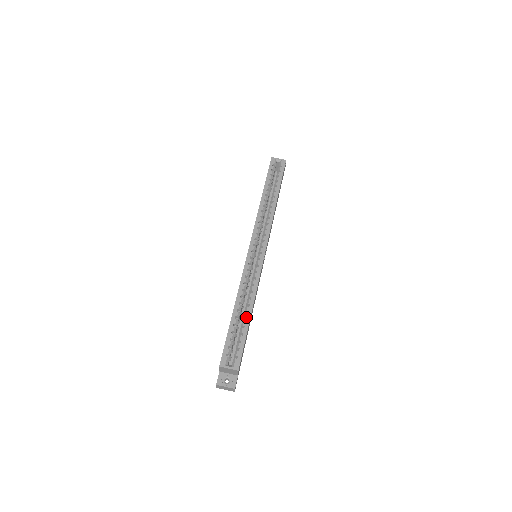
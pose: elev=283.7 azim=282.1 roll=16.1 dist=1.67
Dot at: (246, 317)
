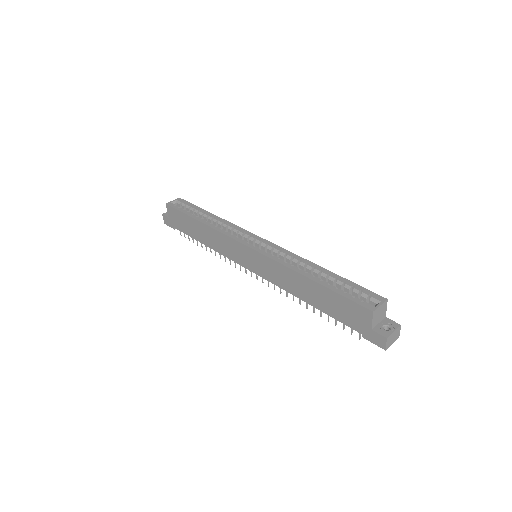
Dot at: (327, 273)
